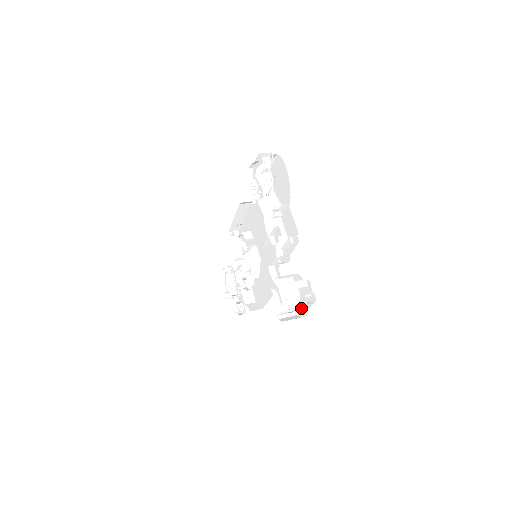
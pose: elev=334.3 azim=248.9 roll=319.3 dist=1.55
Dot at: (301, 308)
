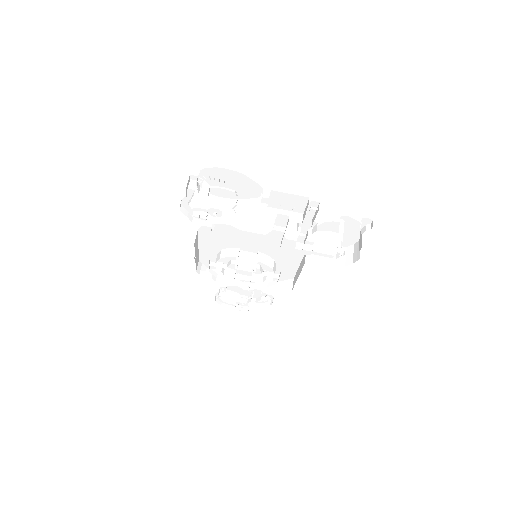
Dot at: (348, 239)
